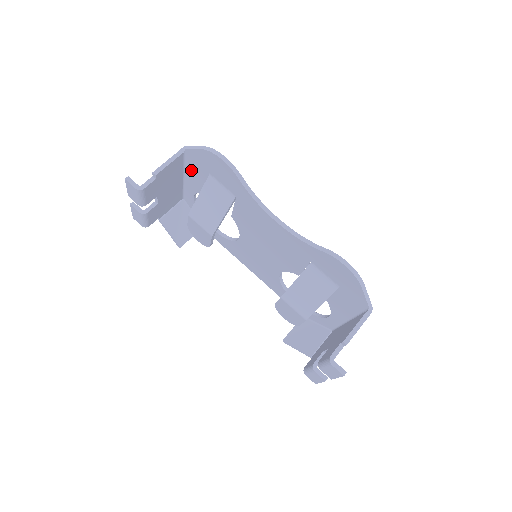
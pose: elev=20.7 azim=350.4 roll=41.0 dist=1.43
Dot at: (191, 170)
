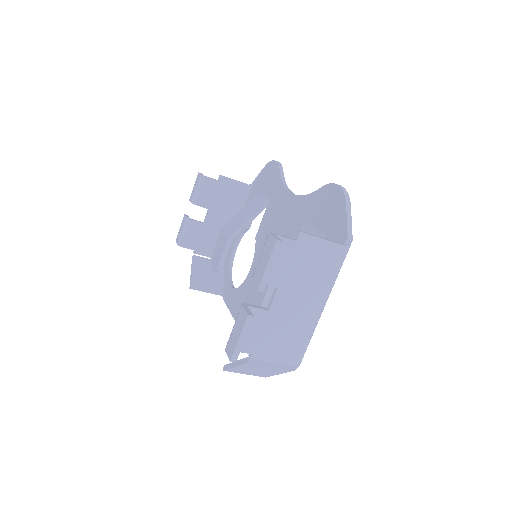
Dot at: occluded
